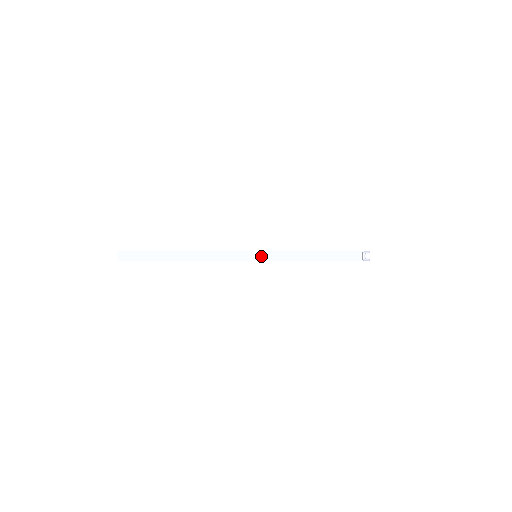
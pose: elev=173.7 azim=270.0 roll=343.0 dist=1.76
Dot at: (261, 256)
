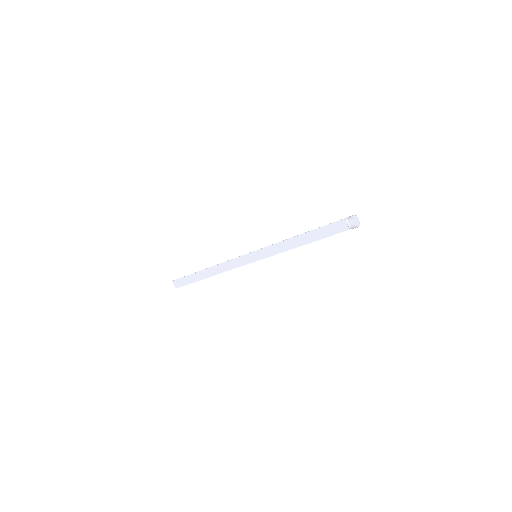
Dot at: (260, 255)
